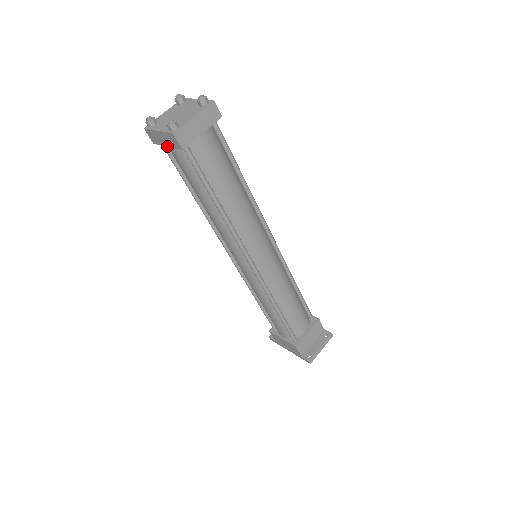
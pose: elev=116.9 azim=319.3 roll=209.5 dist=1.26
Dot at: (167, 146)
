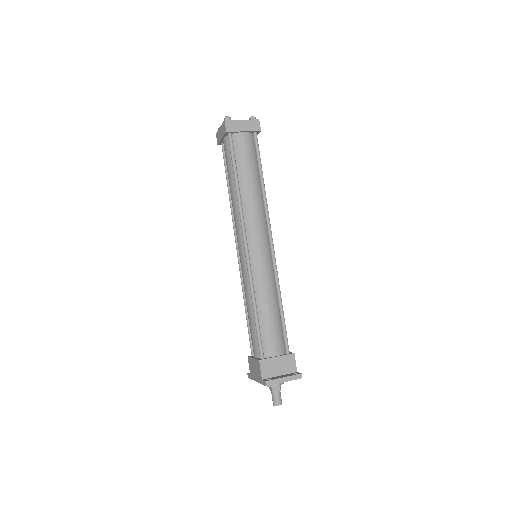
Dot at: (222, 138)
